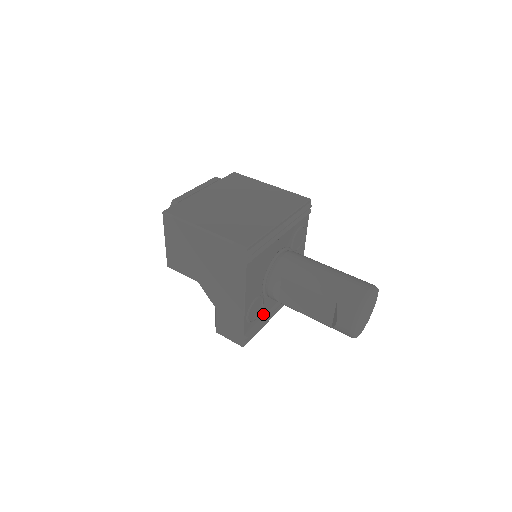
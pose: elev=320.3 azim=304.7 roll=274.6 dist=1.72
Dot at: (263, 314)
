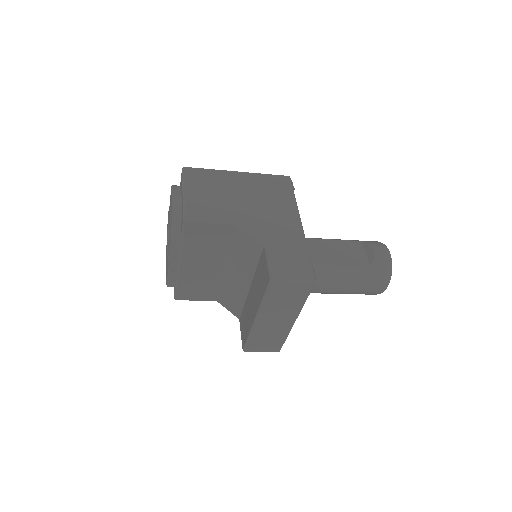
Dot at: occluded
